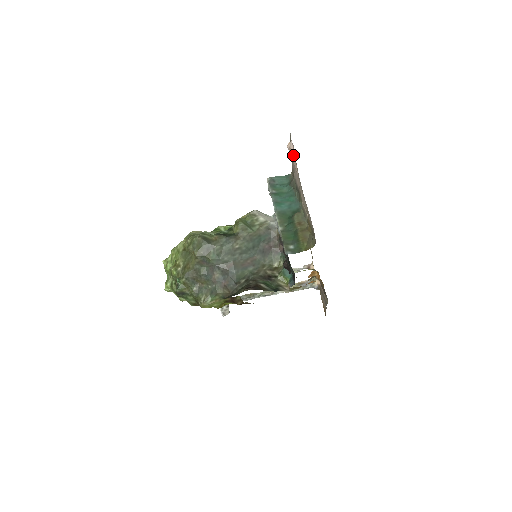
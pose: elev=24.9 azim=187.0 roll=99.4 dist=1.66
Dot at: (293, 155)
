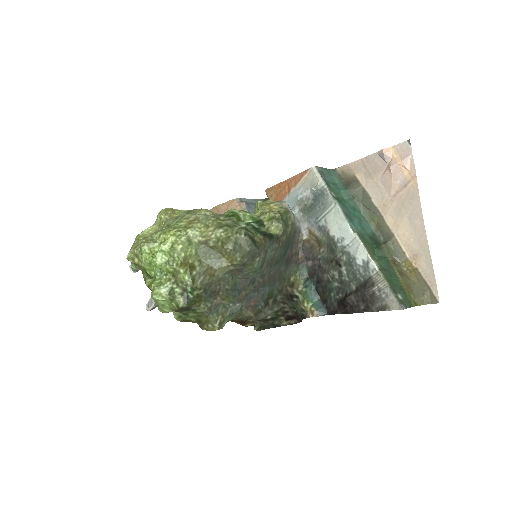
Dot at: (401, 172)
